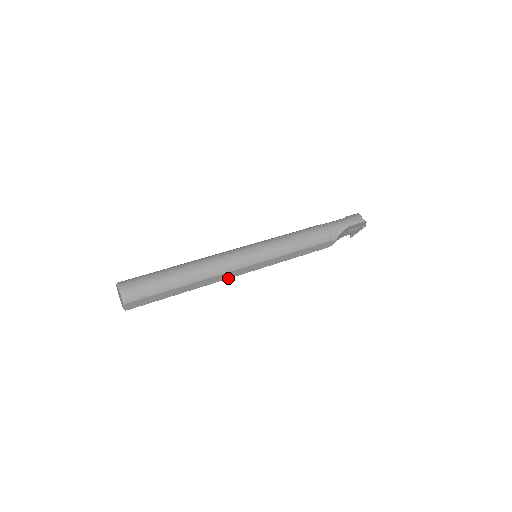
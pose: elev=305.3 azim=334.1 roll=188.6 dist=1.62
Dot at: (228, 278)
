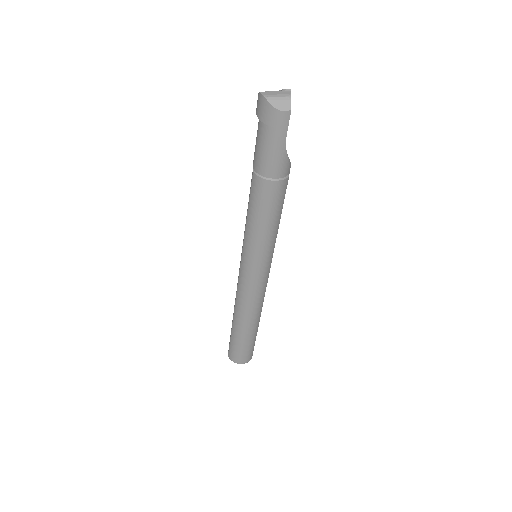
Dot at: occluded
